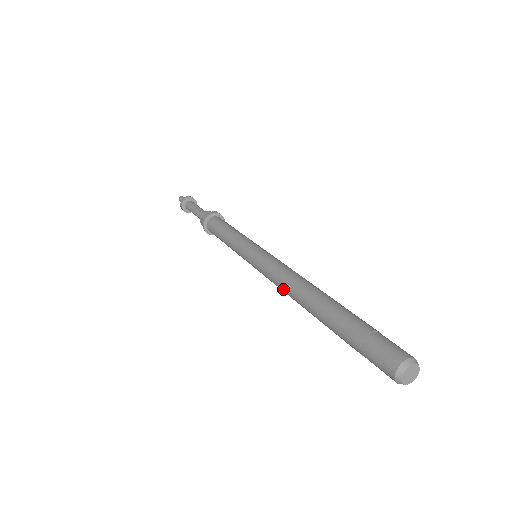
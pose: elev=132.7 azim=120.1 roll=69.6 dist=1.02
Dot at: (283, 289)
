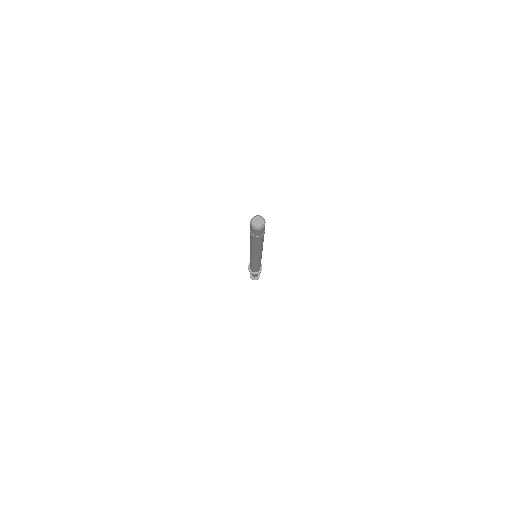
Dot at: occluded
